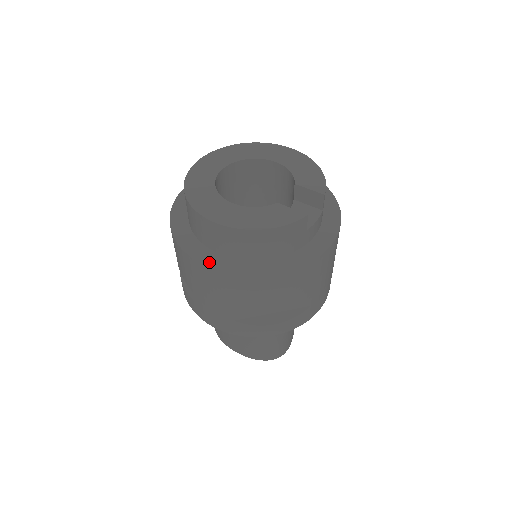
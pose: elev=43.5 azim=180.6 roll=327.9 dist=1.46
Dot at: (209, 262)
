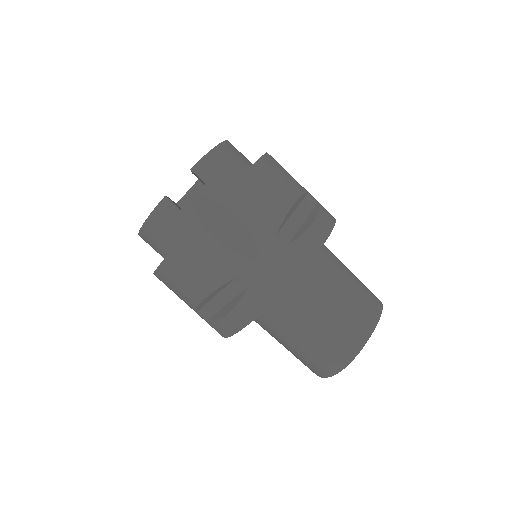
Dot at: occluded
